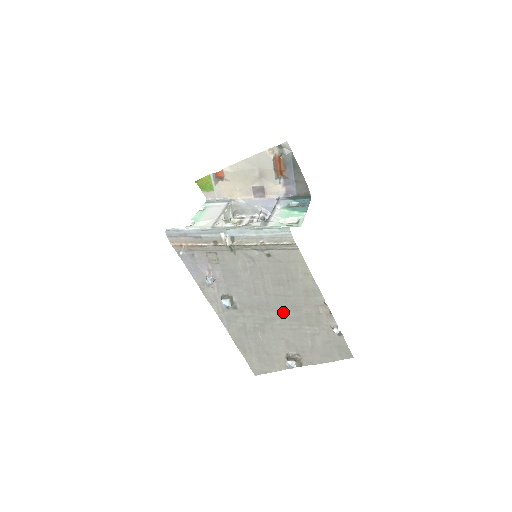
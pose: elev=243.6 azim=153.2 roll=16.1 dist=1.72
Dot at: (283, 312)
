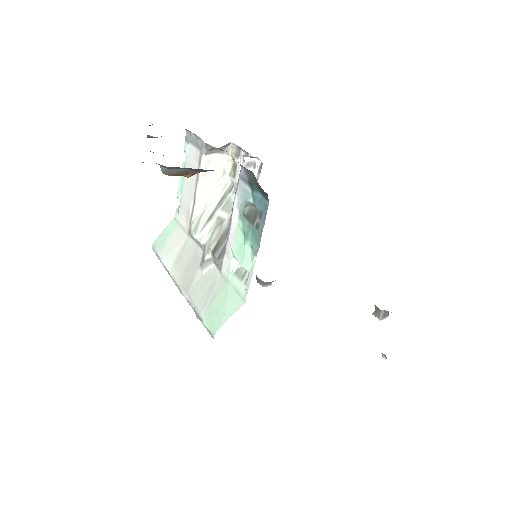
Dot at: occluded
